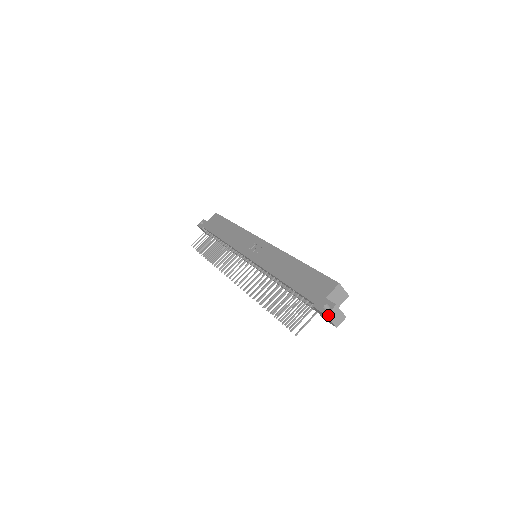
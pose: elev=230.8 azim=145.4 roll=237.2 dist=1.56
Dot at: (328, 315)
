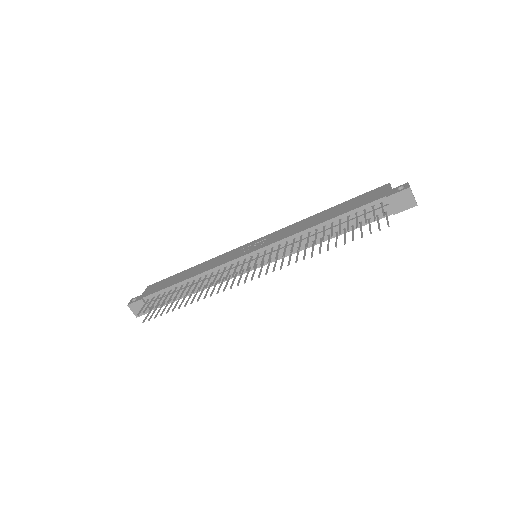
Dot at: (410, 188)
